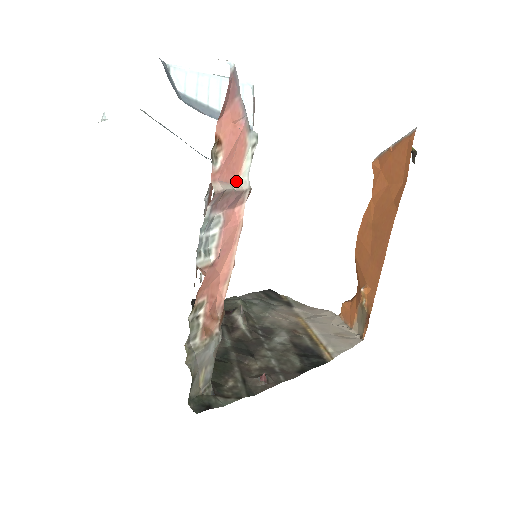
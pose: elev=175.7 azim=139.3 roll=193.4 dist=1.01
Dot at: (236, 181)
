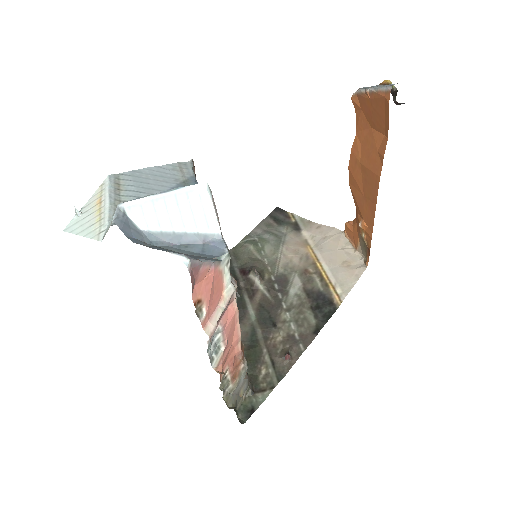
Dot at: (222, 296)
